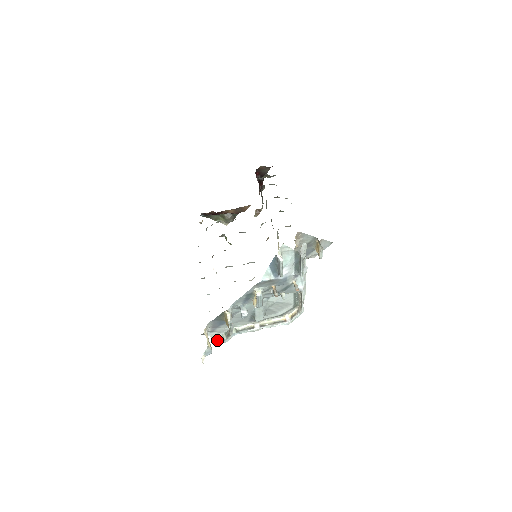
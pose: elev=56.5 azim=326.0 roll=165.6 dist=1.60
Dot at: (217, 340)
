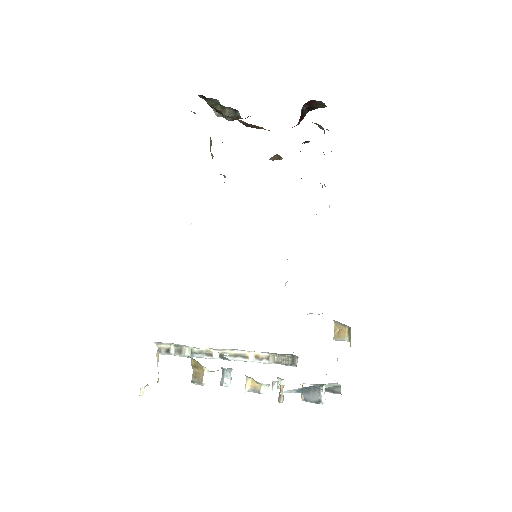
Dot at: (162, 350)
